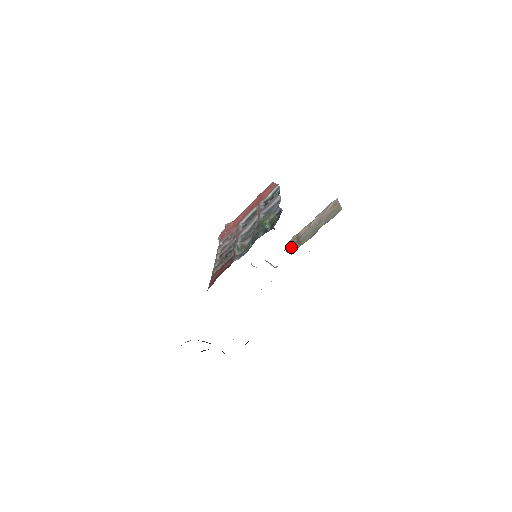
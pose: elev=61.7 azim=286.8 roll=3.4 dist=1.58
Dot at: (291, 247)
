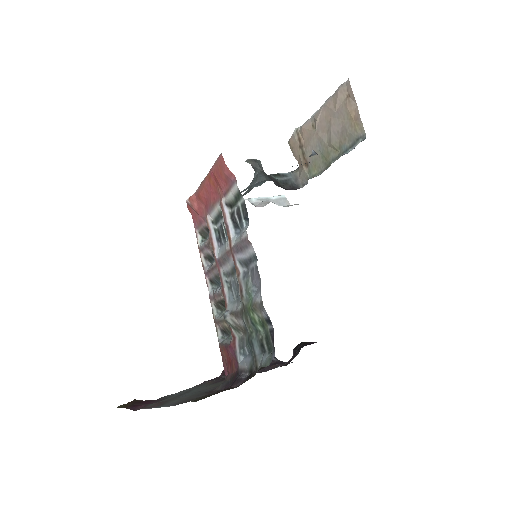
Dot at: (296, 156)
